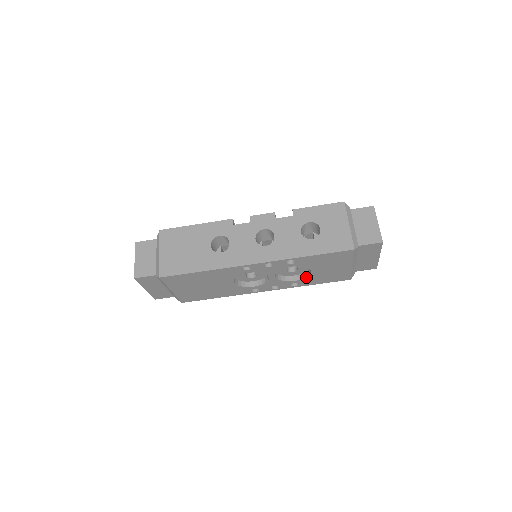
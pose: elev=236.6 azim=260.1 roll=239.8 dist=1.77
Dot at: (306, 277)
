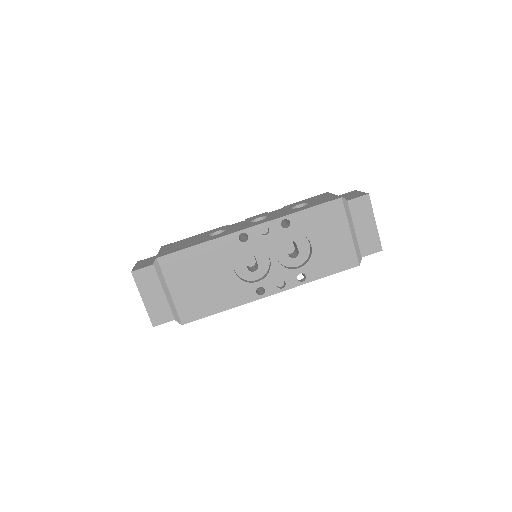
Dot at: (309, 259)
